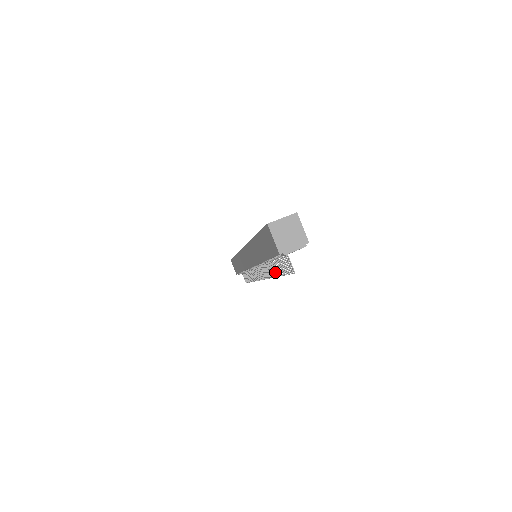
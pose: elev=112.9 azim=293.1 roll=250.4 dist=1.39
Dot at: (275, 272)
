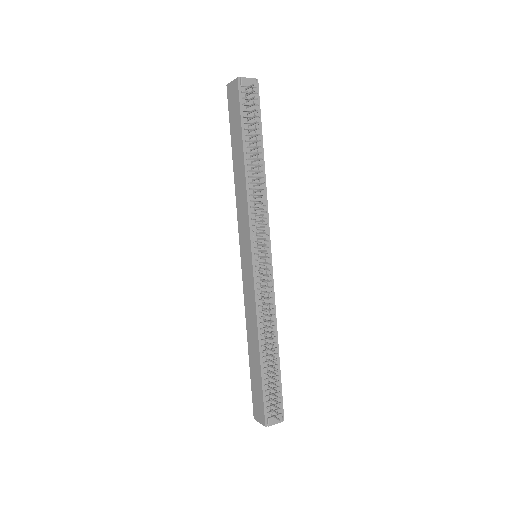
Dot at: occluded
